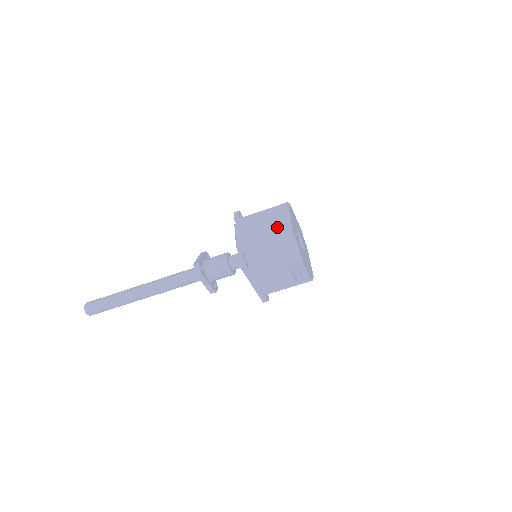
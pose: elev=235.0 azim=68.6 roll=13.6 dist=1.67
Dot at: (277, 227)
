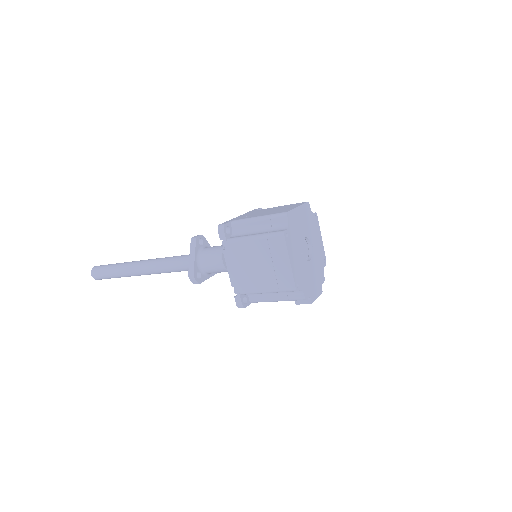
Dot at: (275, 274)
